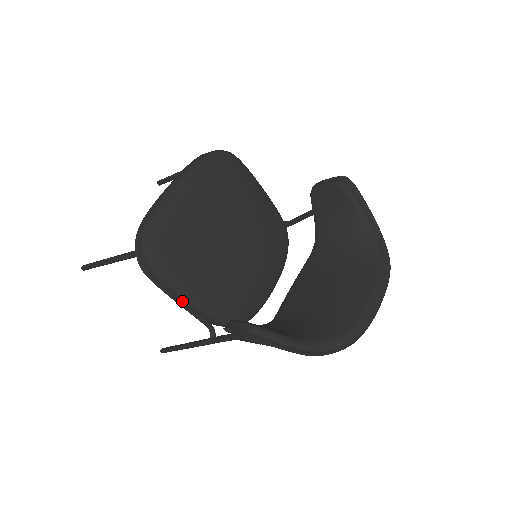
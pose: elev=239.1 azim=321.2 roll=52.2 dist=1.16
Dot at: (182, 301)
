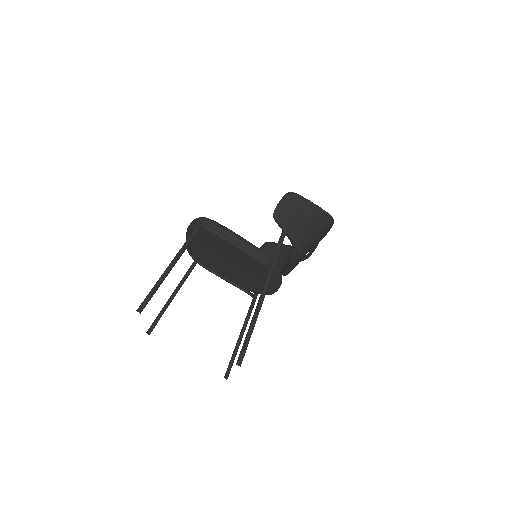
Dot at: (239, 240)
